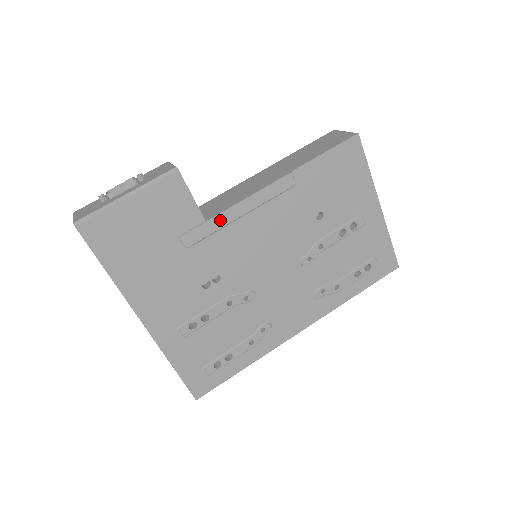
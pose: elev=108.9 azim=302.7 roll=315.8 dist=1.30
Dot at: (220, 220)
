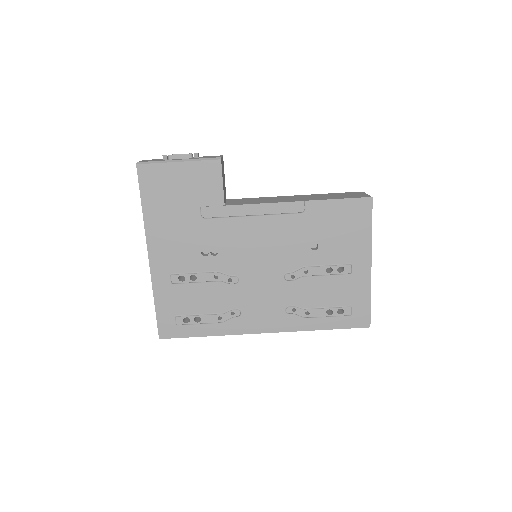
Dot at: (235, 210)
